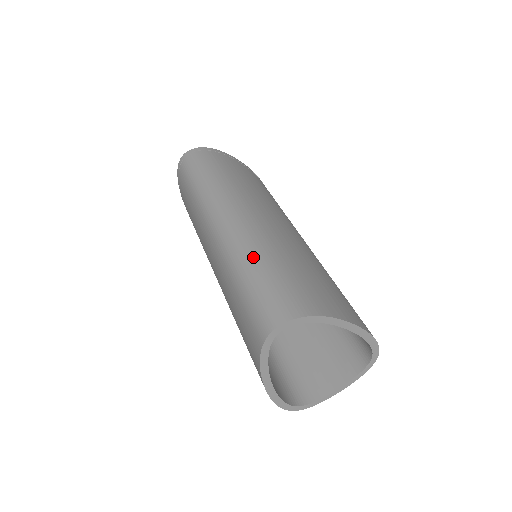
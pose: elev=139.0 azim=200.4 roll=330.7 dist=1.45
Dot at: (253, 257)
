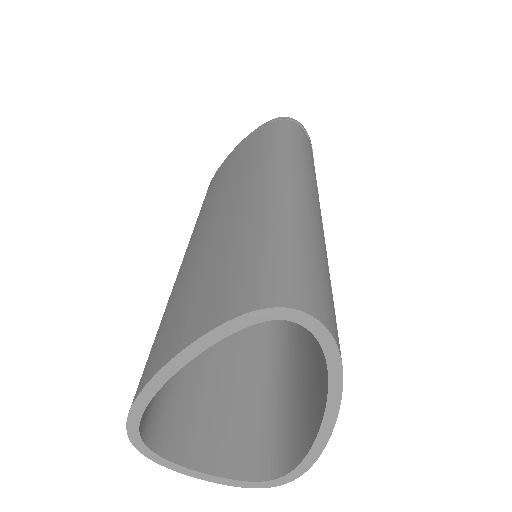
Dot at: (311, 232)
